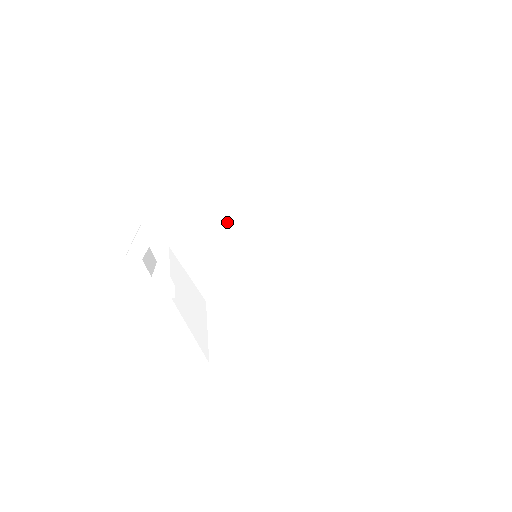
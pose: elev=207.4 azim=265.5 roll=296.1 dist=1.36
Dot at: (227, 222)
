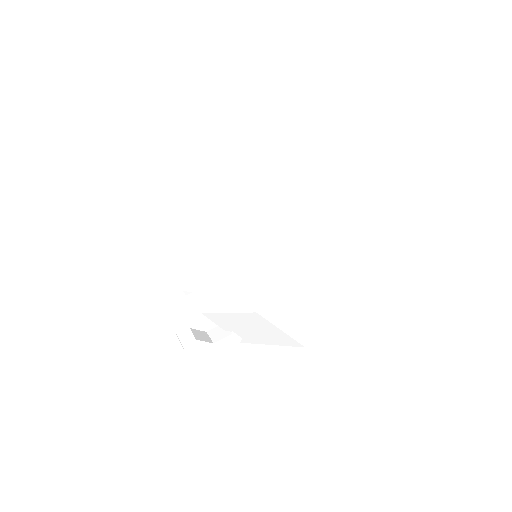
Dot at: (212, 255)
